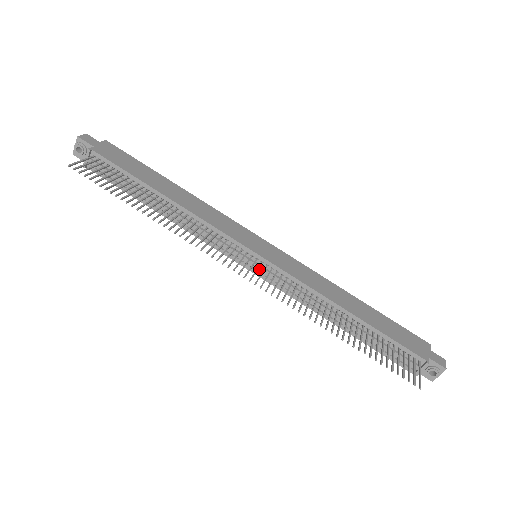
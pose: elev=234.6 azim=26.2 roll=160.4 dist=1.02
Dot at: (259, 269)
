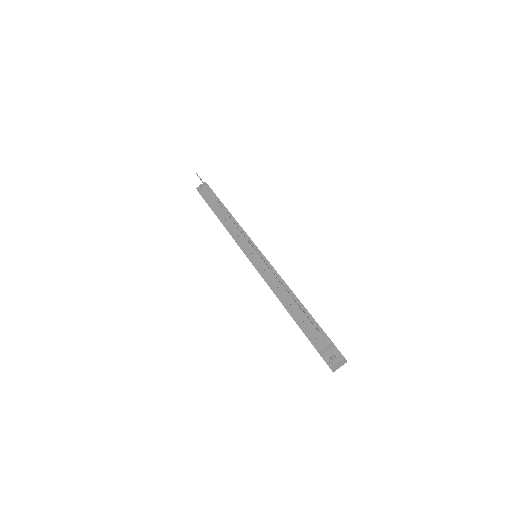
Dot at: (254, 256)
